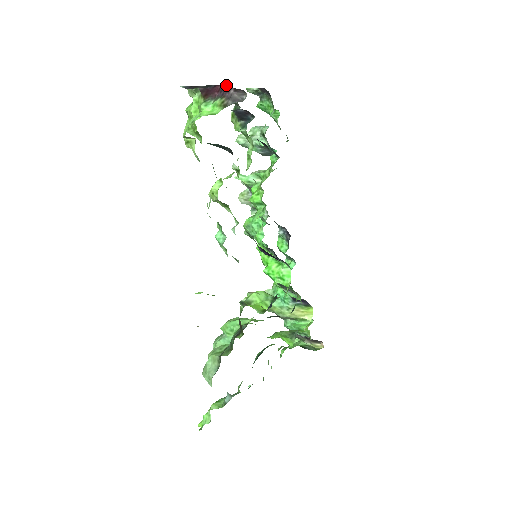
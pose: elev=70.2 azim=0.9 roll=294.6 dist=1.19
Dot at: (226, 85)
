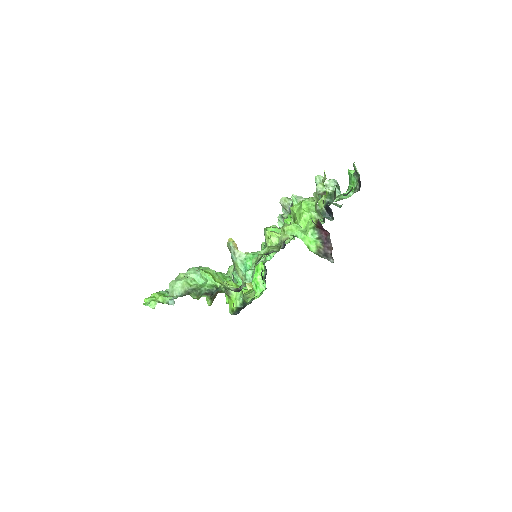
Dot at: (331, 243)
